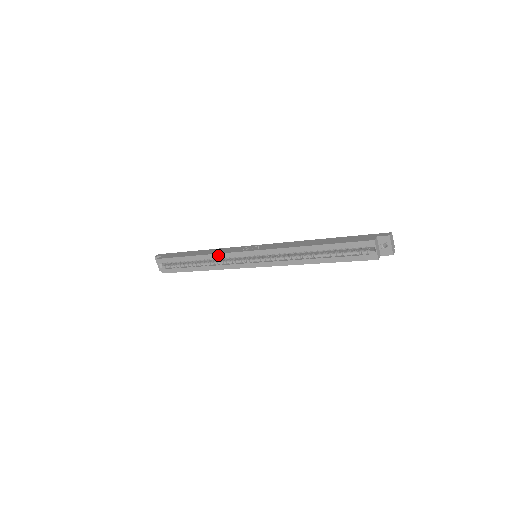
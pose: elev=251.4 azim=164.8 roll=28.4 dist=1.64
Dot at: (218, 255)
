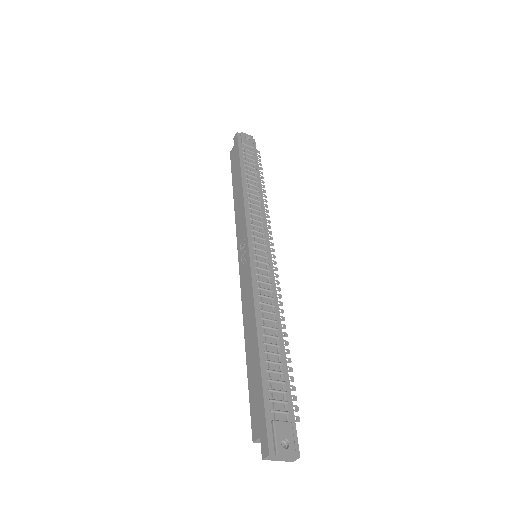
Dot at: occluded
